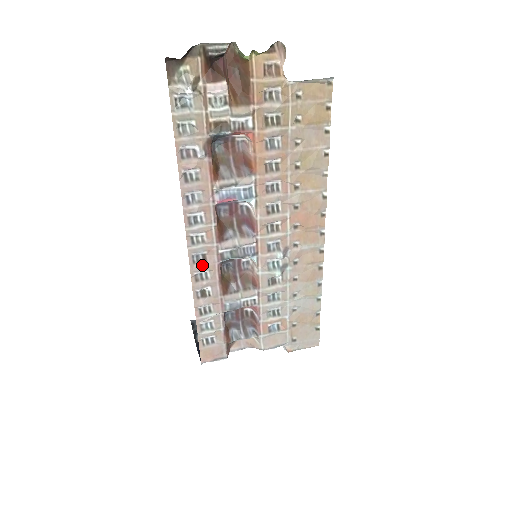
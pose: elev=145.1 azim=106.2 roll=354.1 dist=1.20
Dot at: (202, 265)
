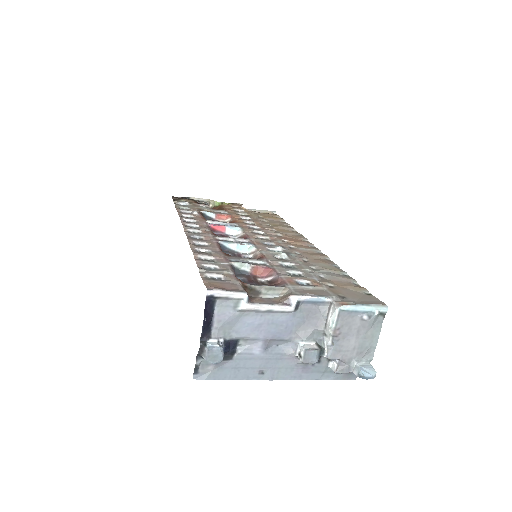
Dot at: (200, 240)
